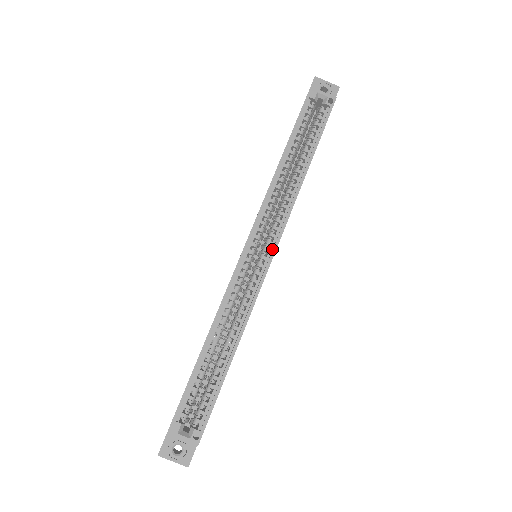
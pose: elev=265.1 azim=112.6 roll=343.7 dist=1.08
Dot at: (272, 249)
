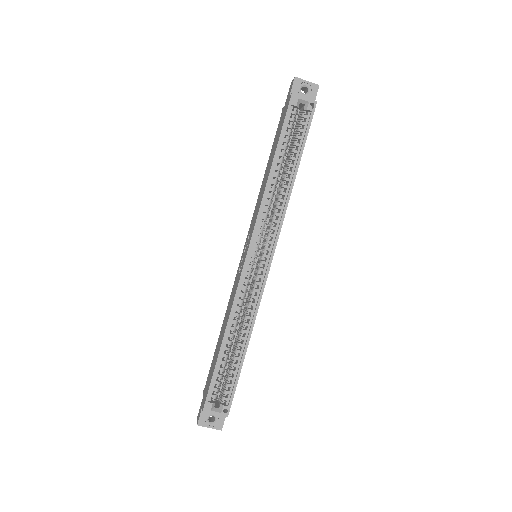
Dot at: (270, 254)
